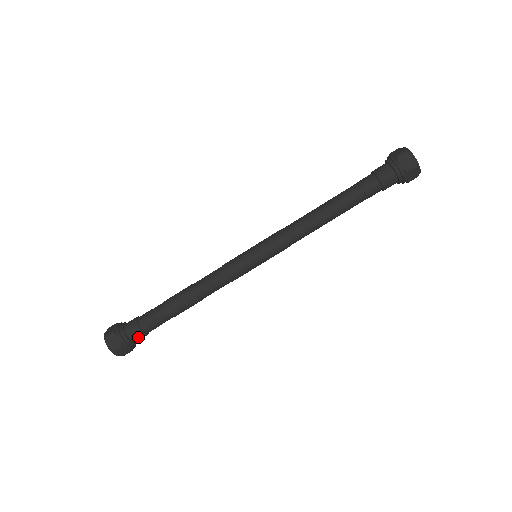
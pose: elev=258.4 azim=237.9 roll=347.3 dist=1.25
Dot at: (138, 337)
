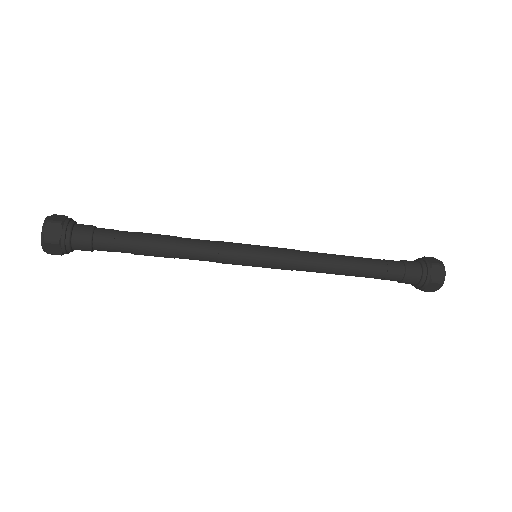
Dot at: (84, 250)
